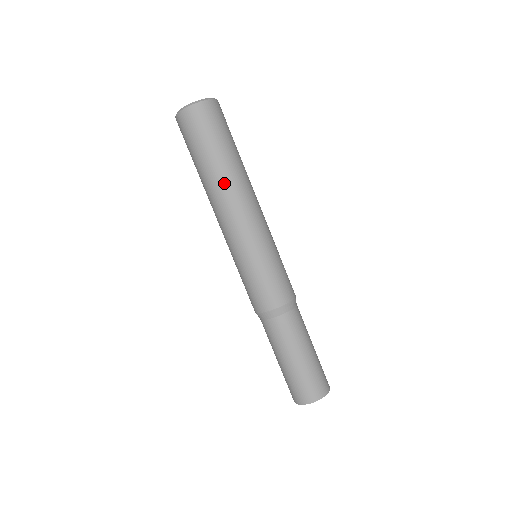
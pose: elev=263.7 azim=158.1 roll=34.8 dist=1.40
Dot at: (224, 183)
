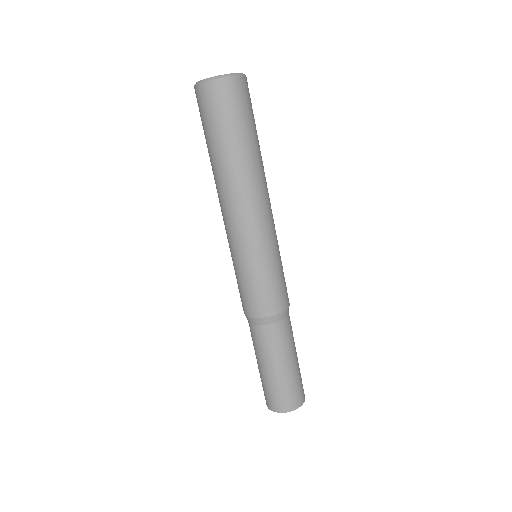
Dot at: (242, 174)
